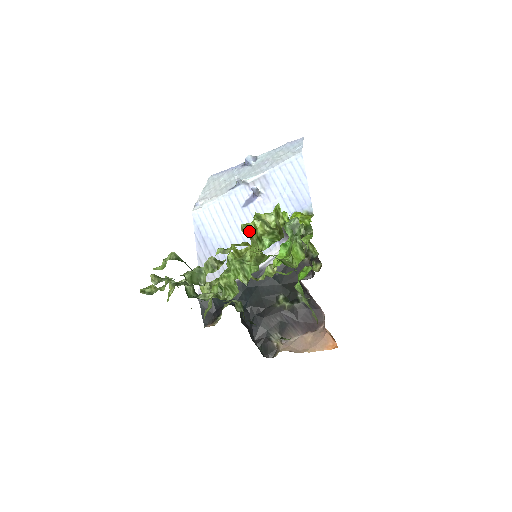
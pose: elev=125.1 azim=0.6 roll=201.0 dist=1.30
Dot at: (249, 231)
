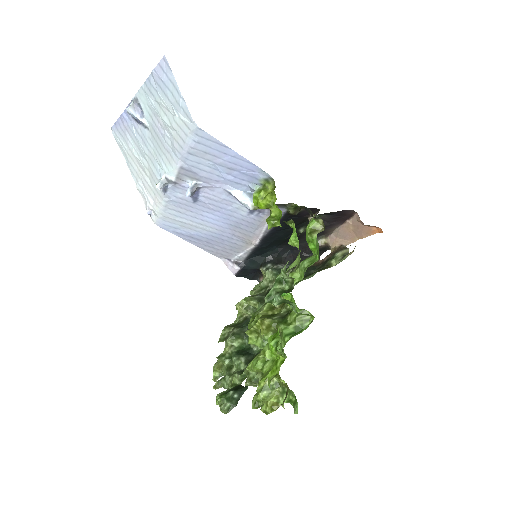
Dot at: occluded
